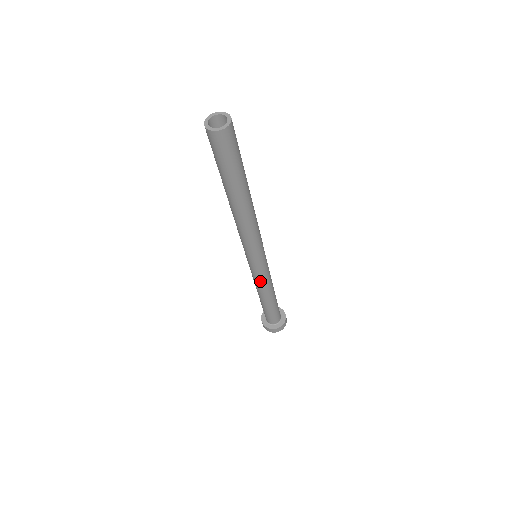
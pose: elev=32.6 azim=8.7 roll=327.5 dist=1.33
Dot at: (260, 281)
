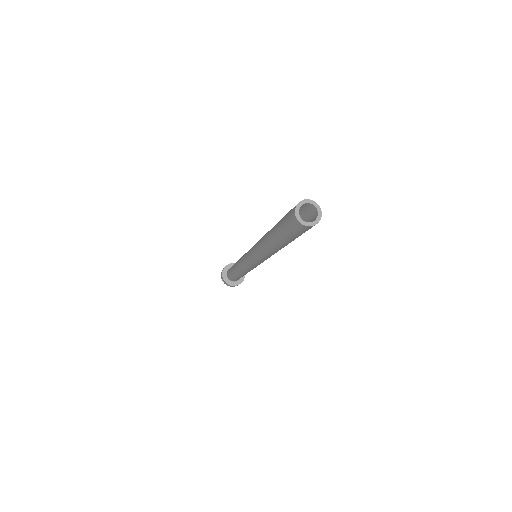
Dot at: (245, 268)
